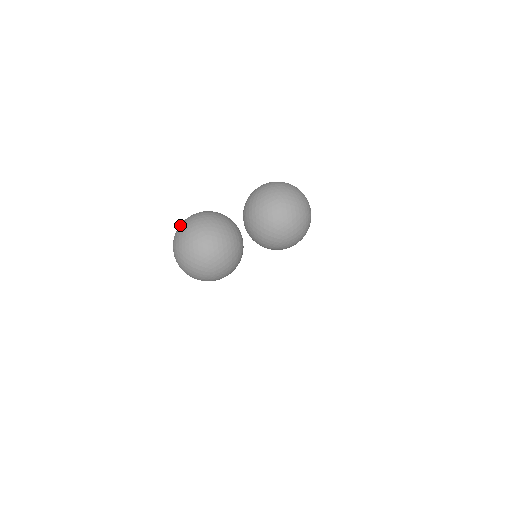
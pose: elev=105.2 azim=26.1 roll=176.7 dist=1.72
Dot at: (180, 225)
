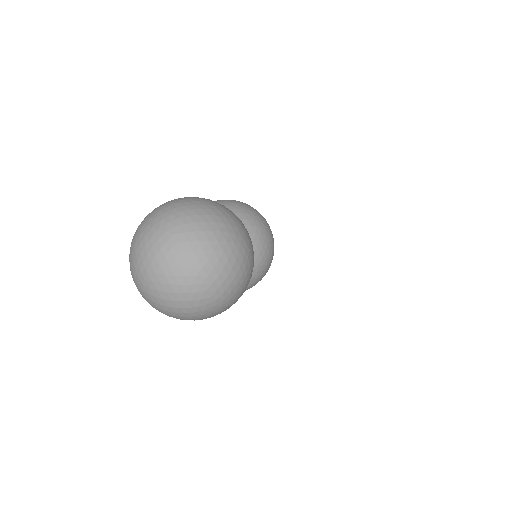
Dot at: (137, 229)
